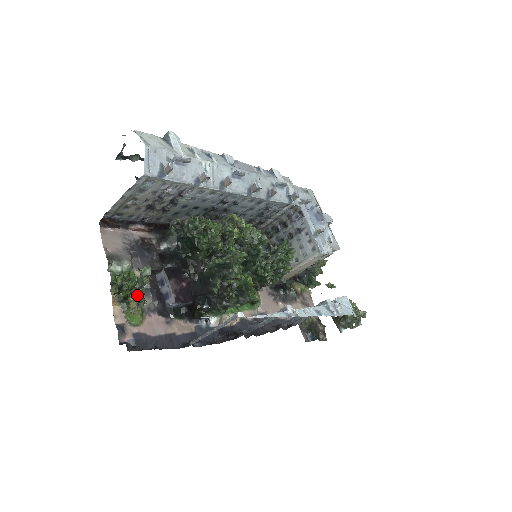
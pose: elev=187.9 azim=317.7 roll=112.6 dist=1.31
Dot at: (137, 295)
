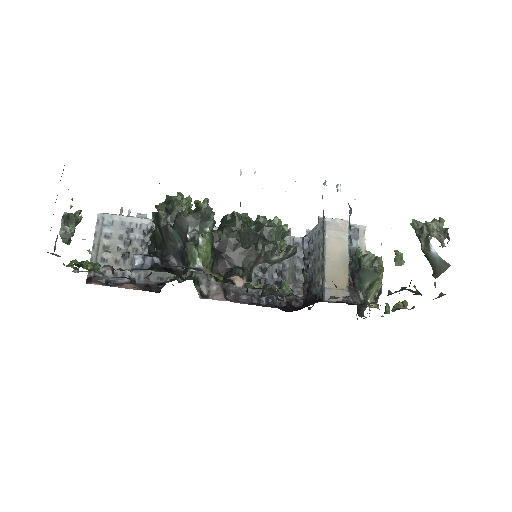
Dot at: occluded
